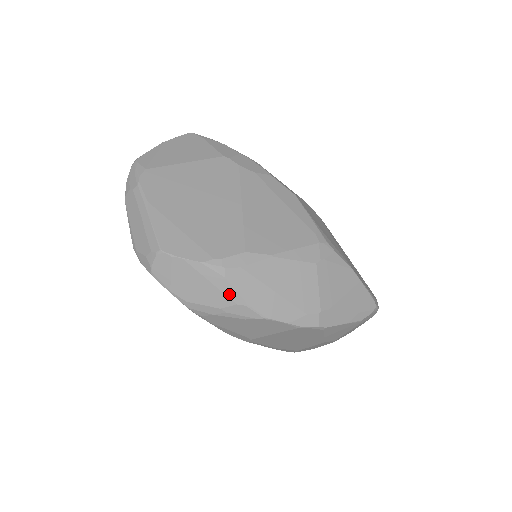
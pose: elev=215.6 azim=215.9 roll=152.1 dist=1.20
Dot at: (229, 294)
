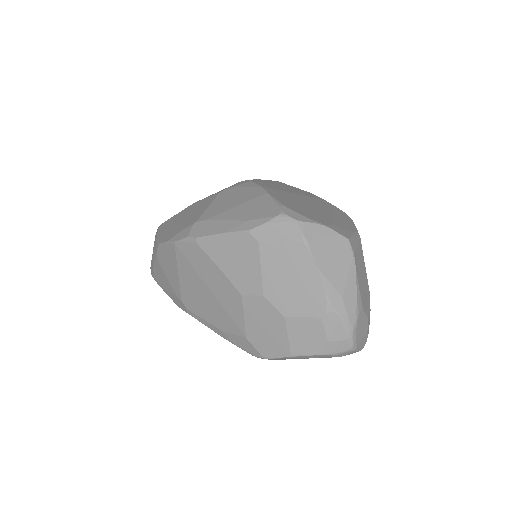
Dot at: occluded
